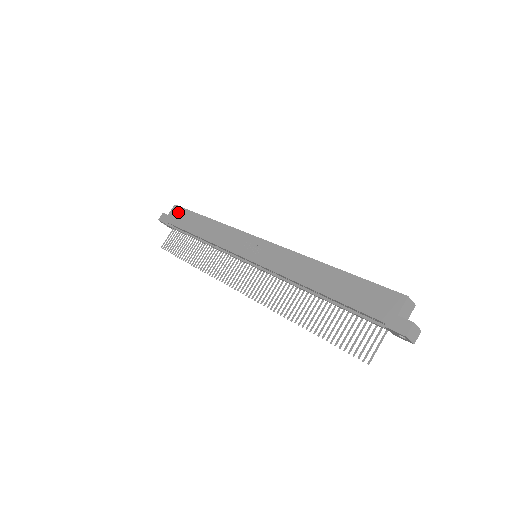
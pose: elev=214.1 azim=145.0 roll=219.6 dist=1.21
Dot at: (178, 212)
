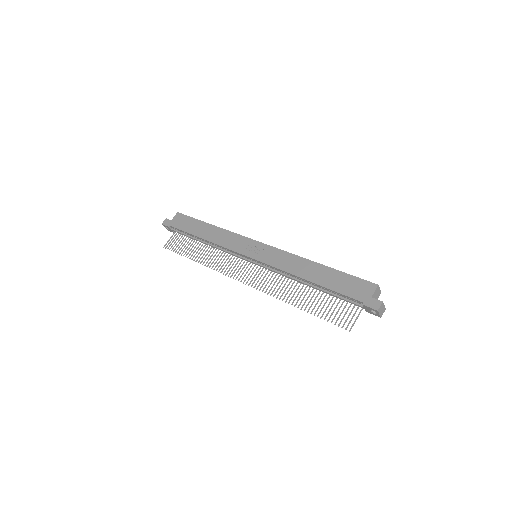
Dot at: (182, 218)
